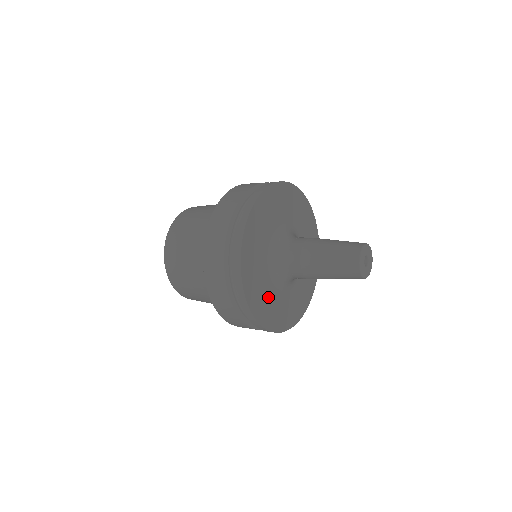
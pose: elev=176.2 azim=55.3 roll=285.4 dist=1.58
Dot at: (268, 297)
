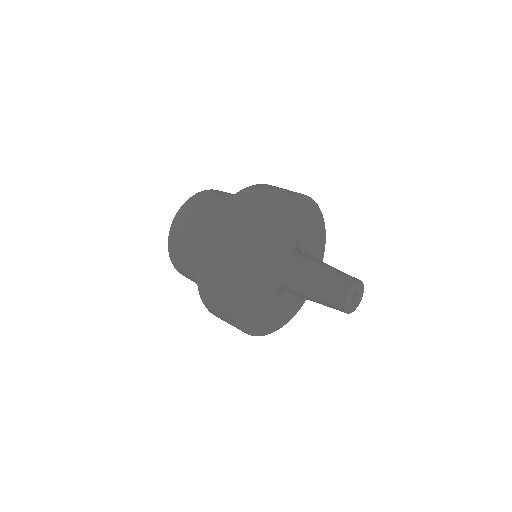
Dot at: (276, 309)
